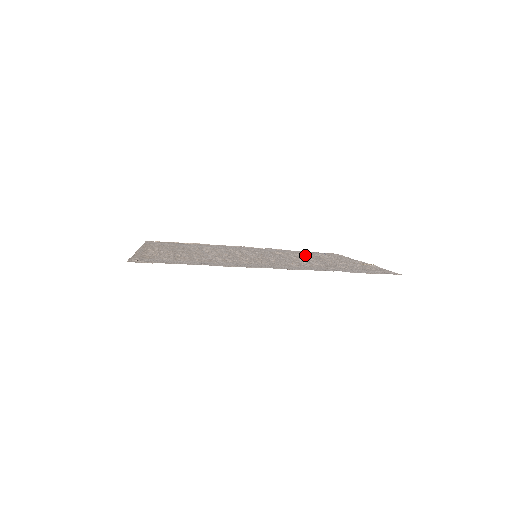
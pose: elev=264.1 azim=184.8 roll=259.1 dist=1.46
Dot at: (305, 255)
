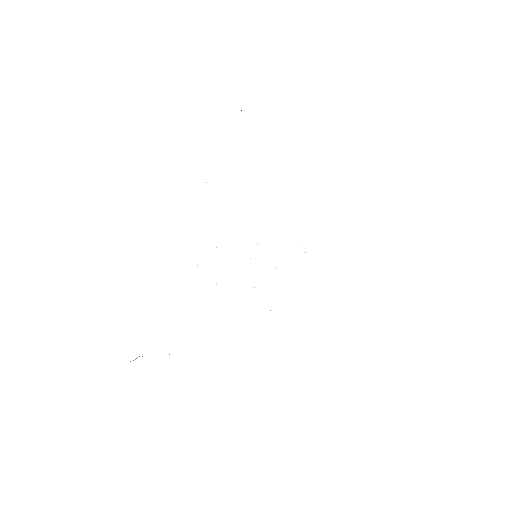
Dot at: occluded
